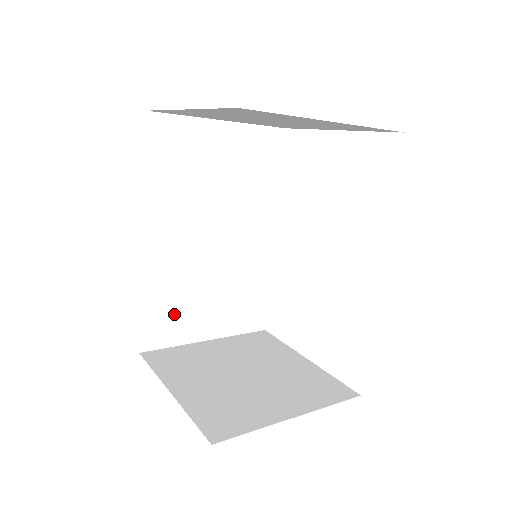
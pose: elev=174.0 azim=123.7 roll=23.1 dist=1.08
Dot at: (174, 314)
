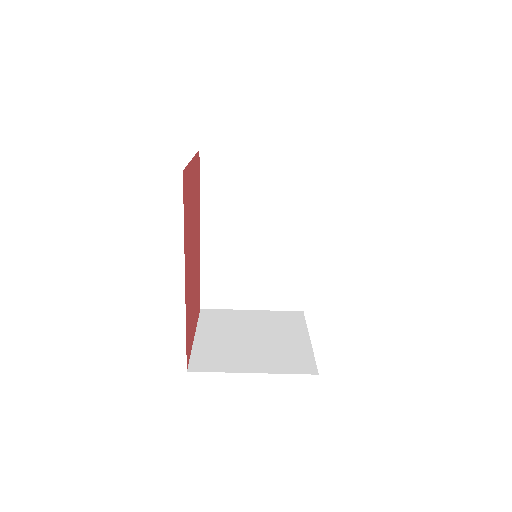
Dot at: (225, 287)
